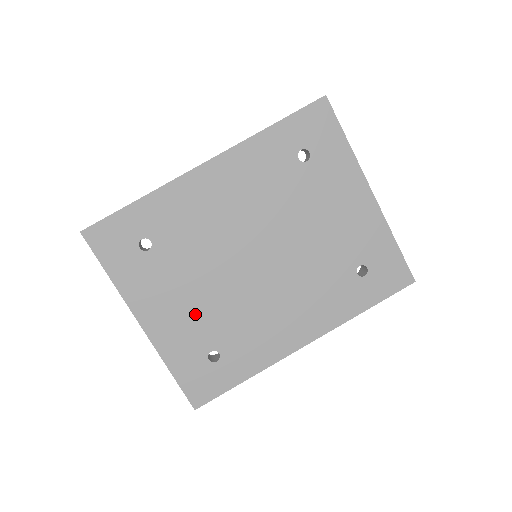
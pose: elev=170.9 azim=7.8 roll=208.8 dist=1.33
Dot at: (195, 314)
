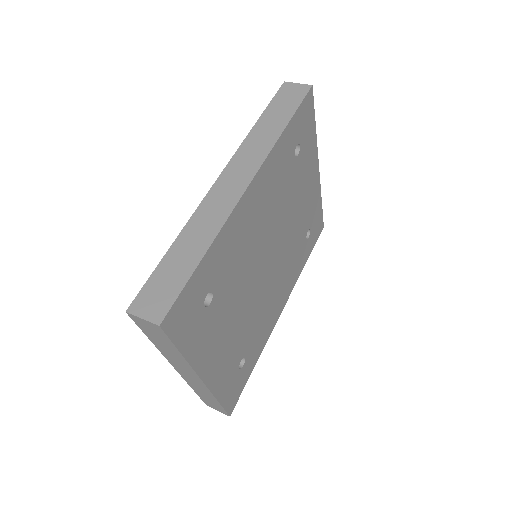
Dot at: (235, 338)
